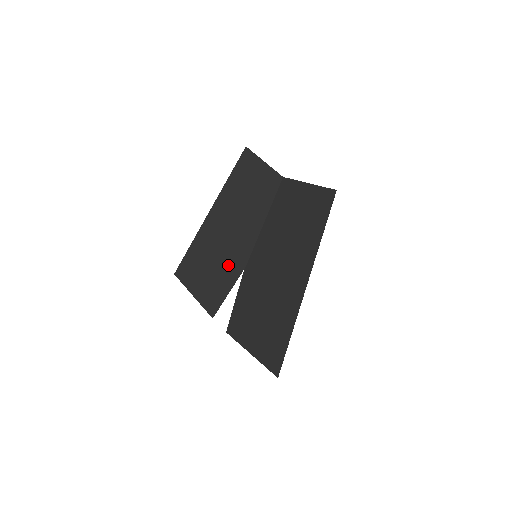
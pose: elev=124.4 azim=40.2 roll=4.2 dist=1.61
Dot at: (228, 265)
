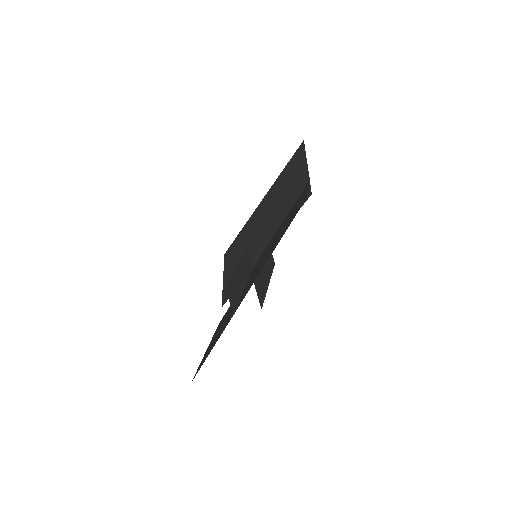
Dot at: occluded
